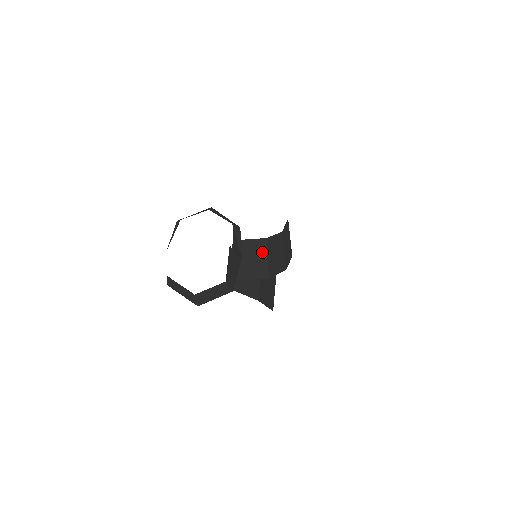
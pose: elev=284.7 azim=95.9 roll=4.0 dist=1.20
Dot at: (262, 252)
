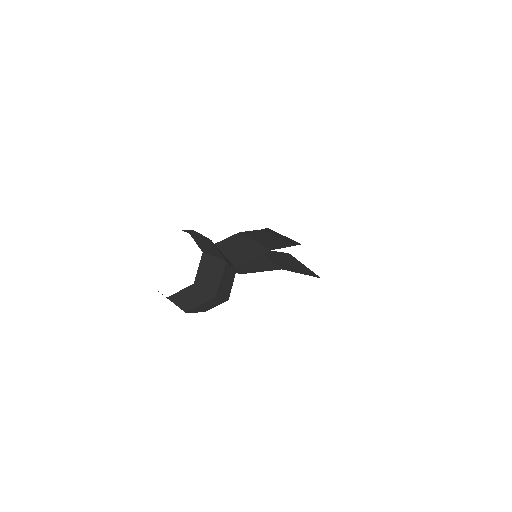
Dot at: (245, 241)
